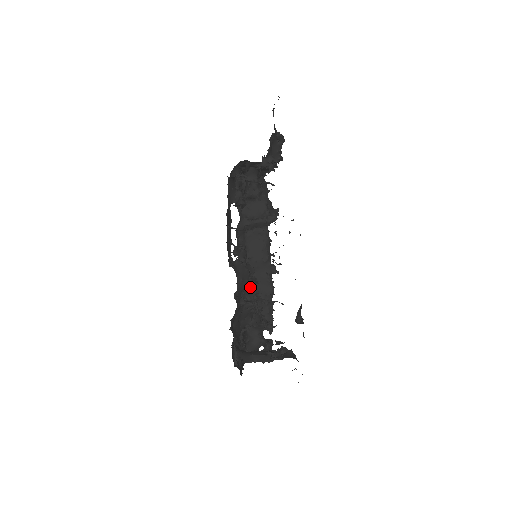
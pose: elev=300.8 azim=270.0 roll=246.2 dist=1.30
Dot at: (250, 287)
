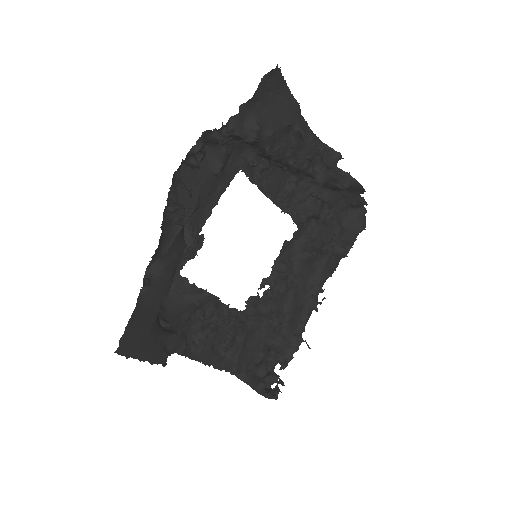
Dot at: (267, 300)
